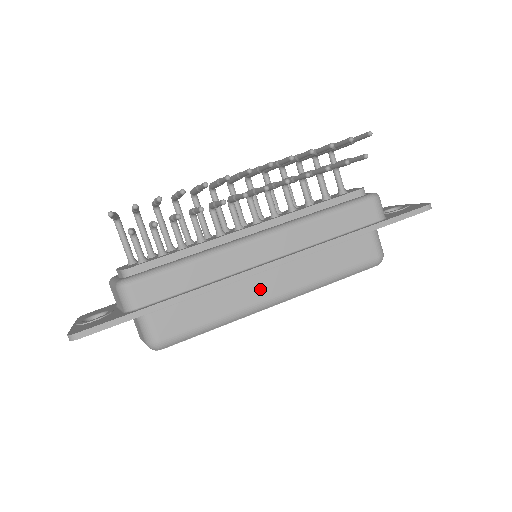
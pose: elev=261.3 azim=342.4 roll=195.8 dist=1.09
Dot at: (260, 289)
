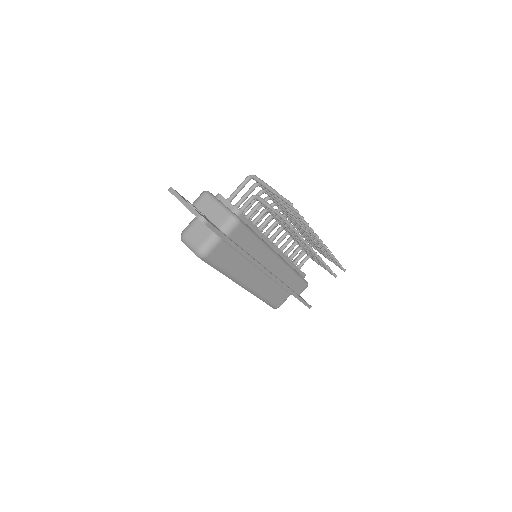
Dot at: (250, 276)
